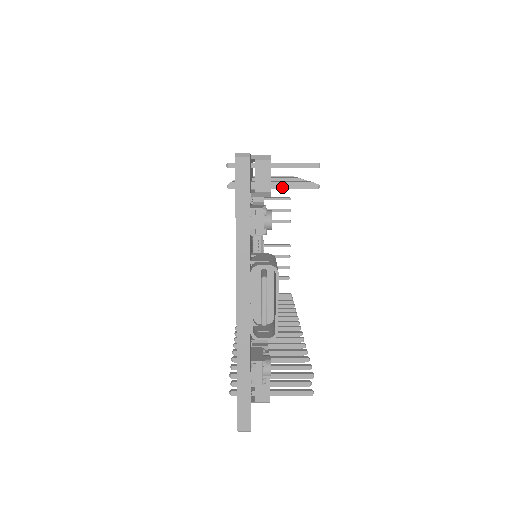
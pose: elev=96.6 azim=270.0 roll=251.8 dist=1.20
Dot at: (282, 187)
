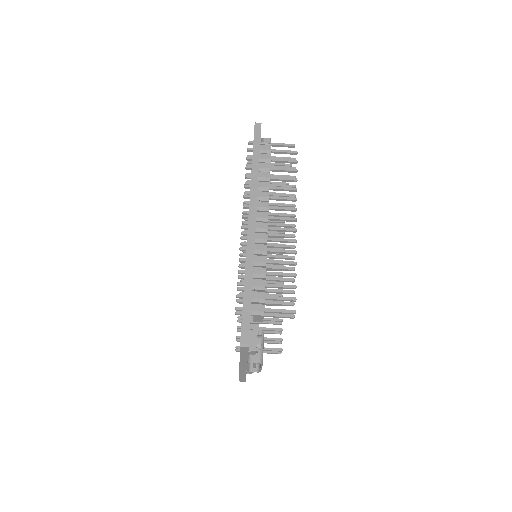
Dot at: occluded
